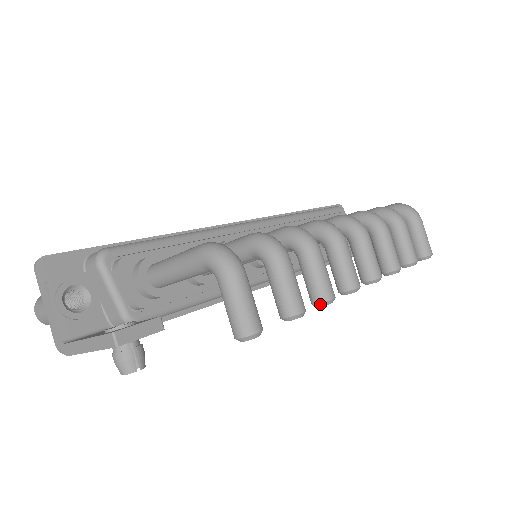
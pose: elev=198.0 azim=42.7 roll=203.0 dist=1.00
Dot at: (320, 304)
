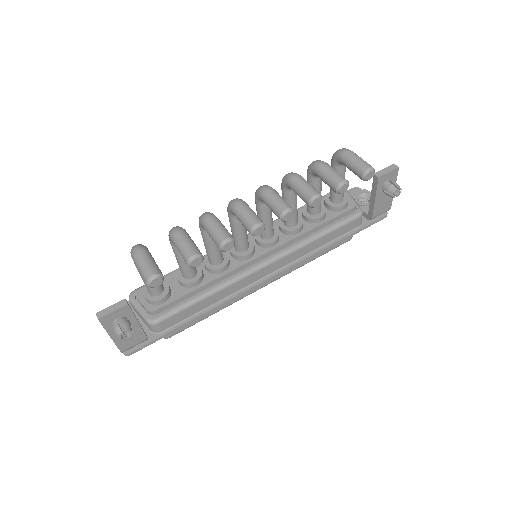
Dot at: (220, 247)
